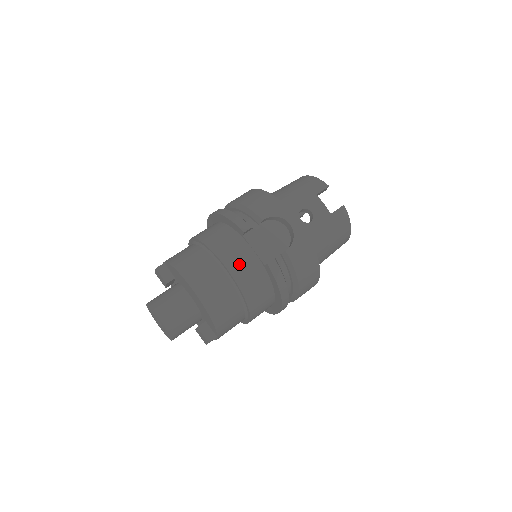
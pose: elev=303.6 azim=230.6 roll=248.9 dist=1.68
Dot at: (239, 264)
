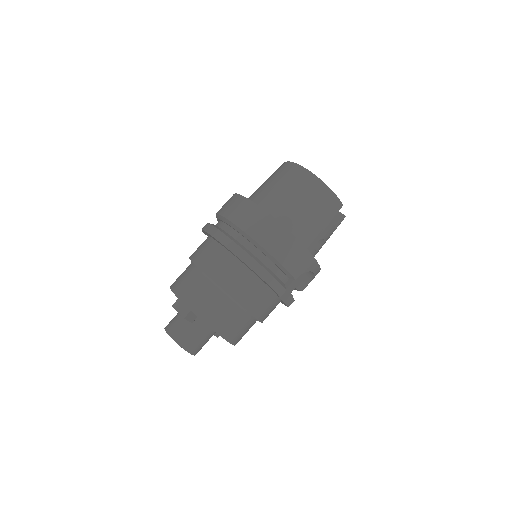
Dot at: (268, 313)
